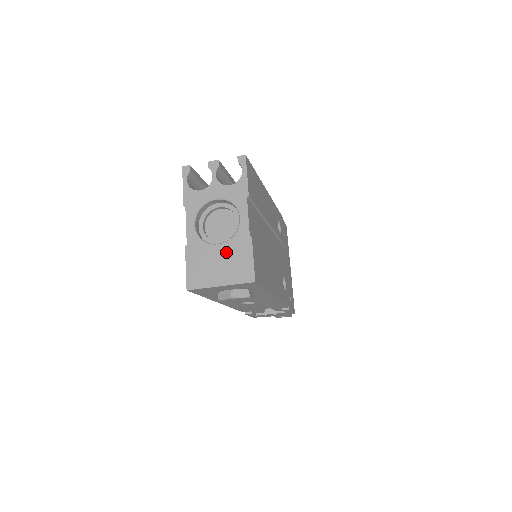
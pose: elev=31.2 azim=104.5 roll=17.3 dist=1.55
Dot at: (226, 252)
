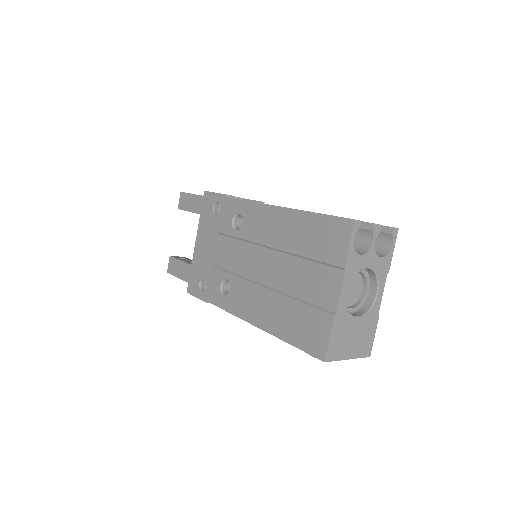
Dot at: (361, 326)
